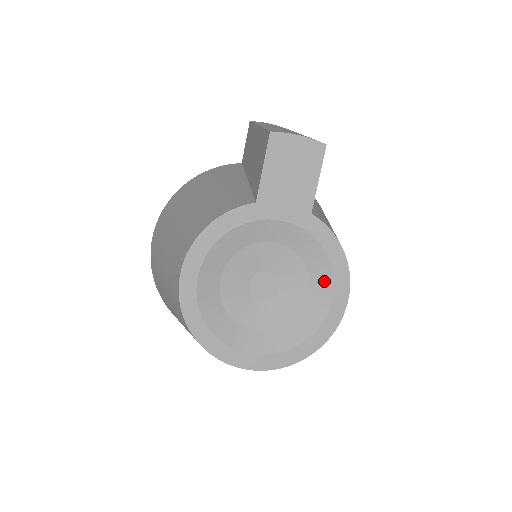
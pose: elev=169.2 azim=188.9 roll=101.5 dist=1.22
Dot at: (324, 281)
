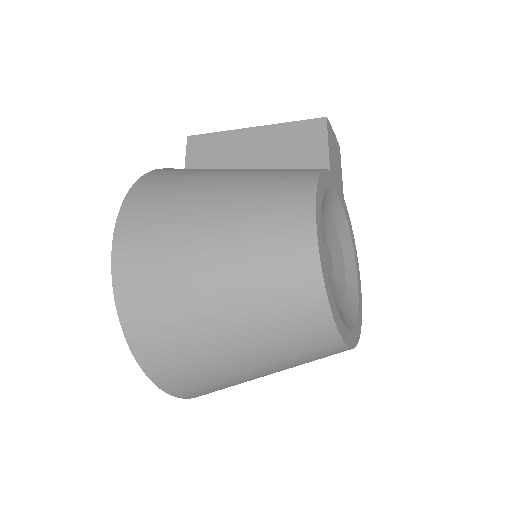
Dot at: (351, 262)
